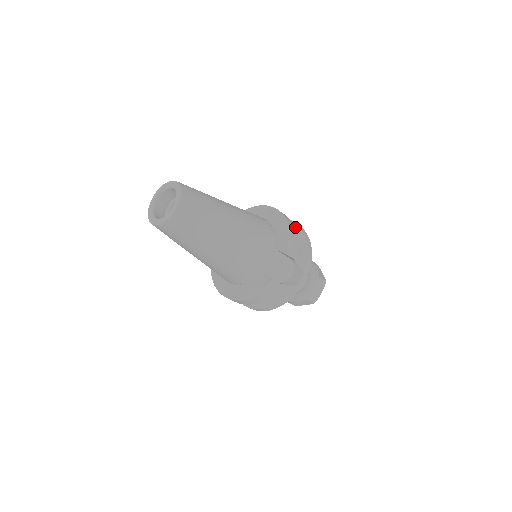
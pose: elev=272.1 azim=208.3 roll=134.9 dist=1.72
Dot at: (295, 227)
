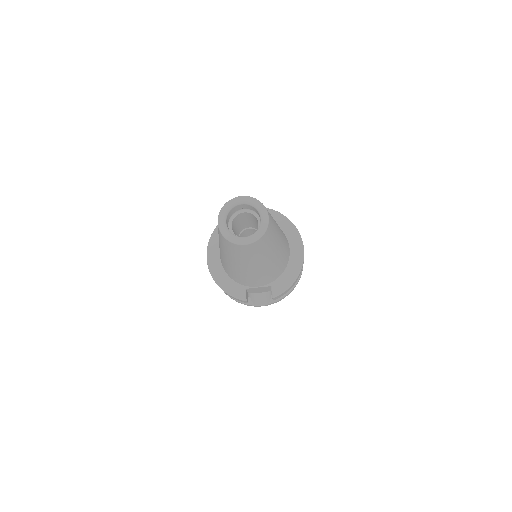
Dot at: occluded
